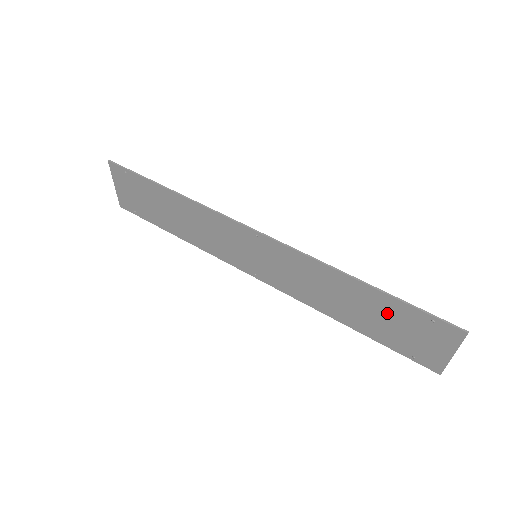
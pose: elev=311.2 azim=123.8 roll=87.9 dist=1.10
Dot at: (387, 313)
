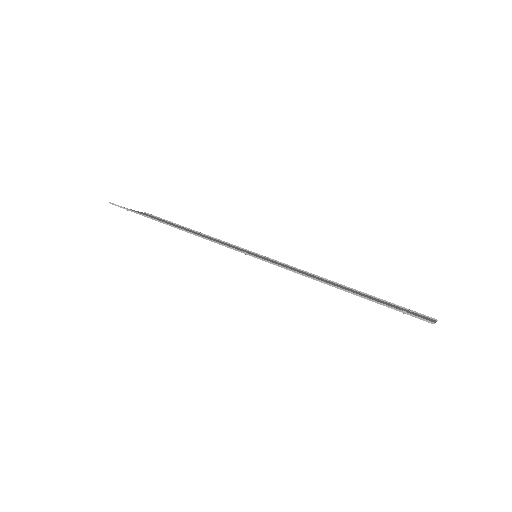
Dot at: occluded
